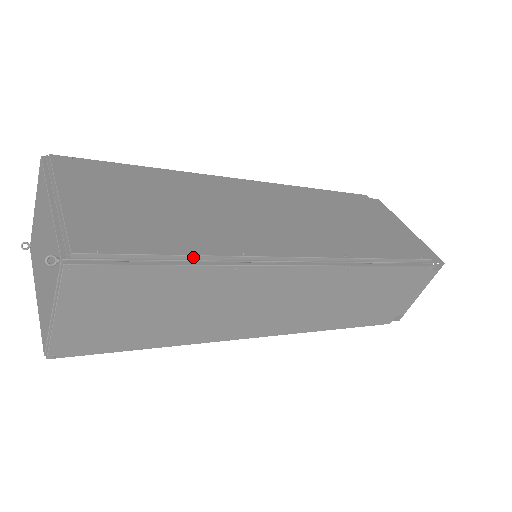
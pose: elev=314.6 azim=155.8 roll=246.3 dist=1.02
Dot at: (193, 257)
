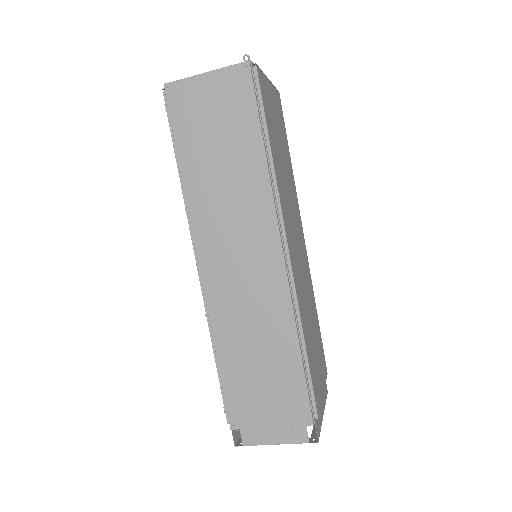
Dot at: (270, 151)
